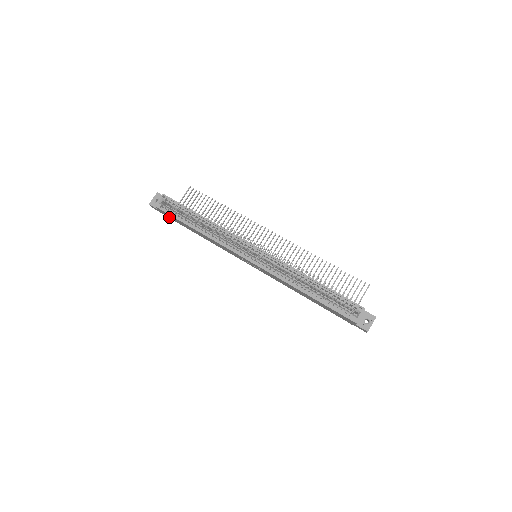
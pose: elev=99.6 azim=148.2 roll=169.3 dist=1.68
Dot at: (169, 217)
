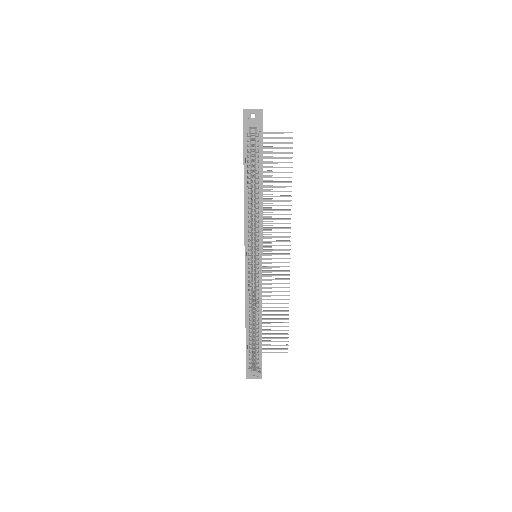
Dot at: occluded
